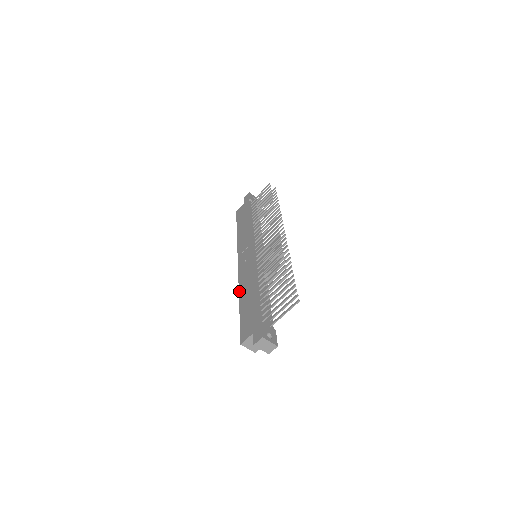
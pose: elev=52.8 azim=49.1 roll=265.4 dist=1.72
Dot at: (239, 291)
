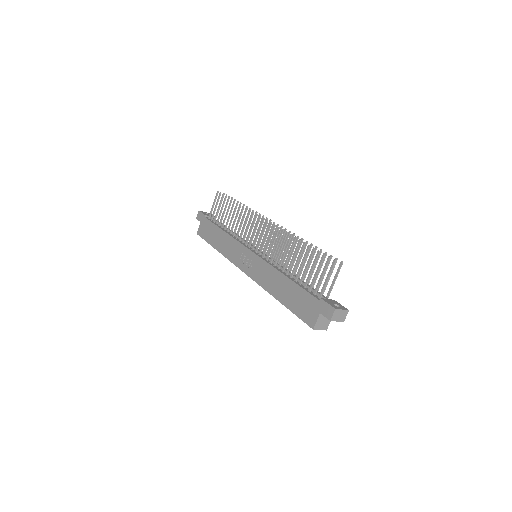
Dot at: (268, 291)
